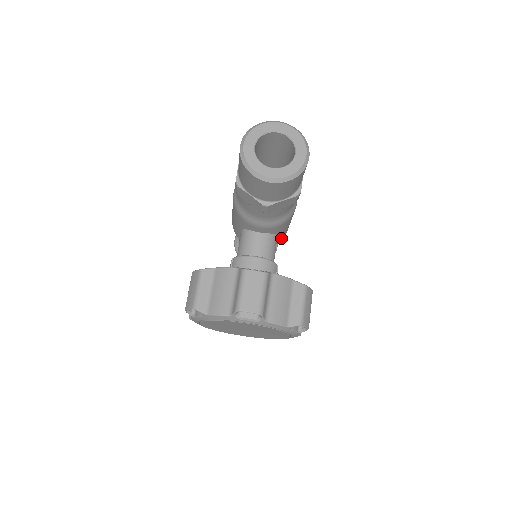
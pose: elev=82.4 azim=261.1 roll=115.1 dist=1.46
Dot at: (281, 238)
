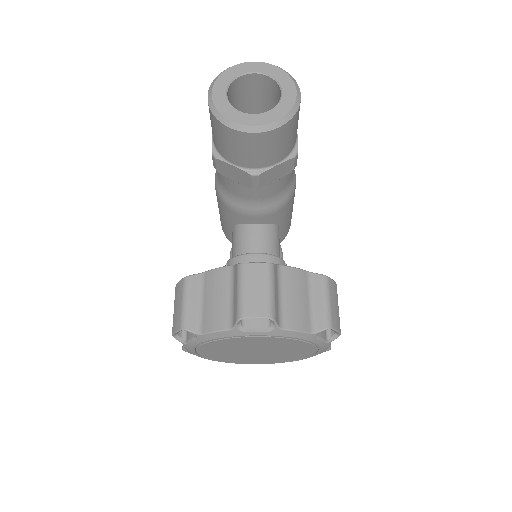
Dot at: (284, 234)
